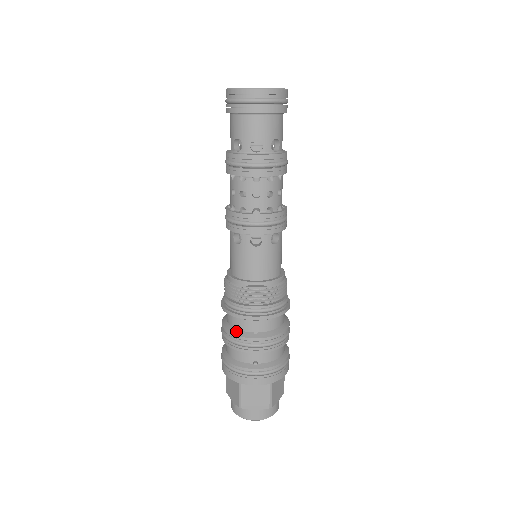
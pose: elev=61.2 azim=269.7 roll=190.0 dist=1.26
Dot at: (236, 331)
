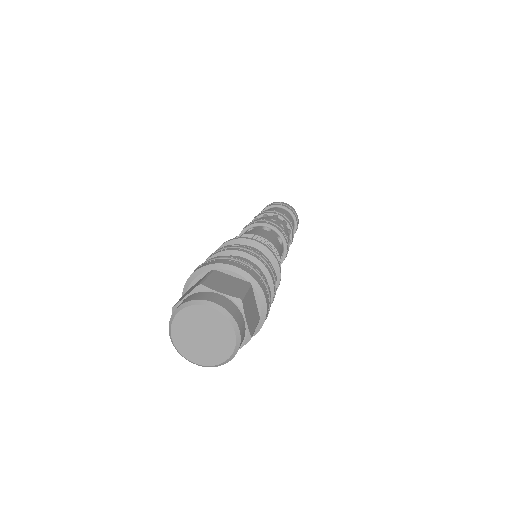
Dot at: occluded
